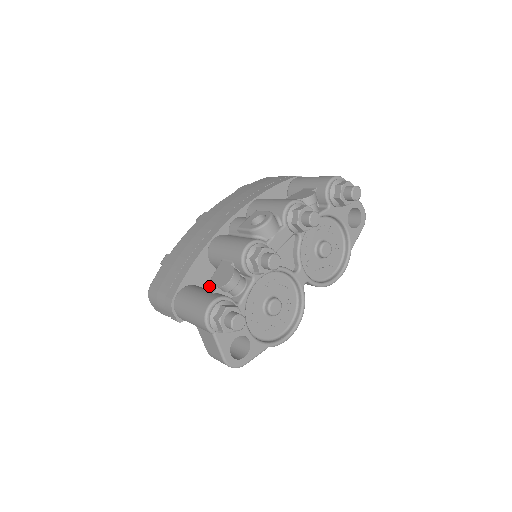
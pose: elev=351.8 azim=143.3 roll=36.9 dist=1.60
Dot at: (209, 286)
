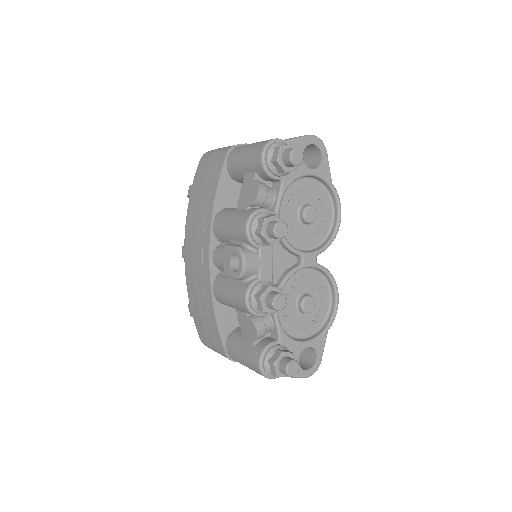
Dot at: (245, 339)
